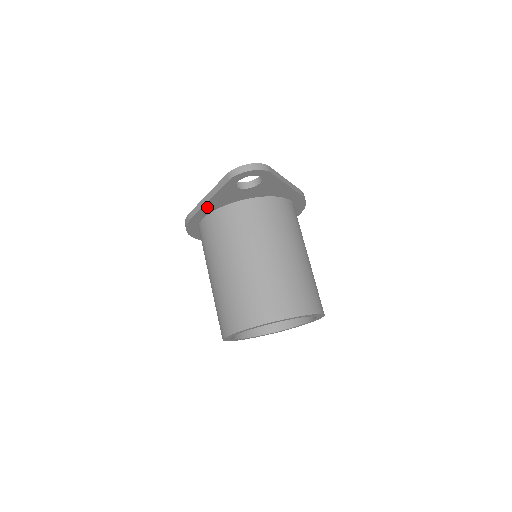
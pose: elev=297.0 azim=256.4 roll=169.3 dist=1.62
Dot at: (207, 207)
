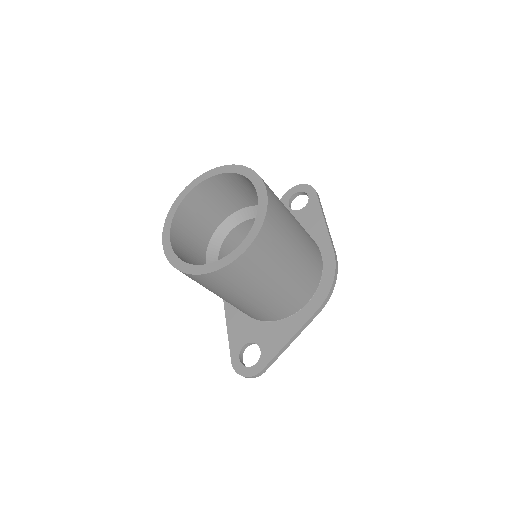
Dot at: occluded
